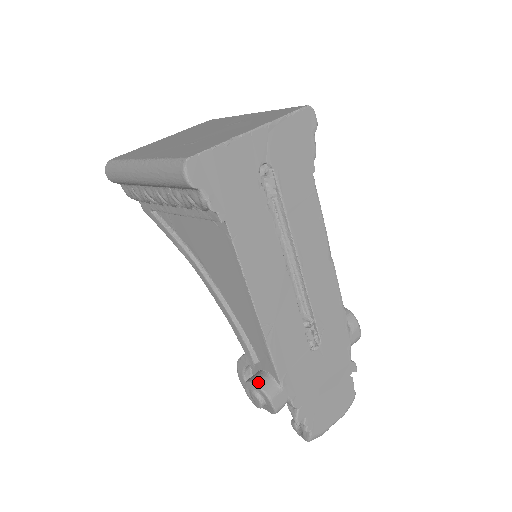
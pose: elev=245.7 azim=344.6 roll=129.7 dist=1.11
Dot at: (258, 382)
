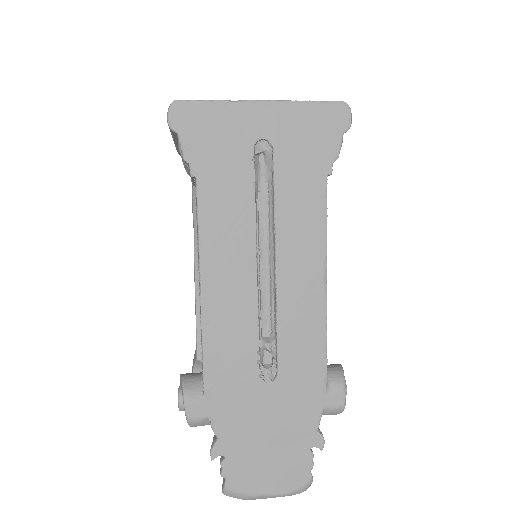
Dot at: (186, 377)
